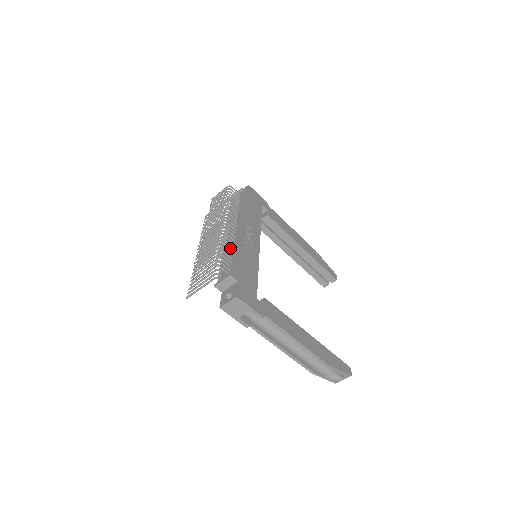
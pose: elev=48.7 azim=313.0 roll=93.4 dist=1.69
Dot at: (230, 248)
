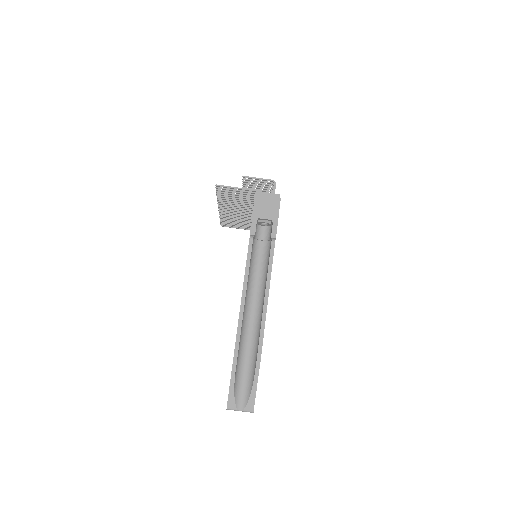
Dot at: occluded
